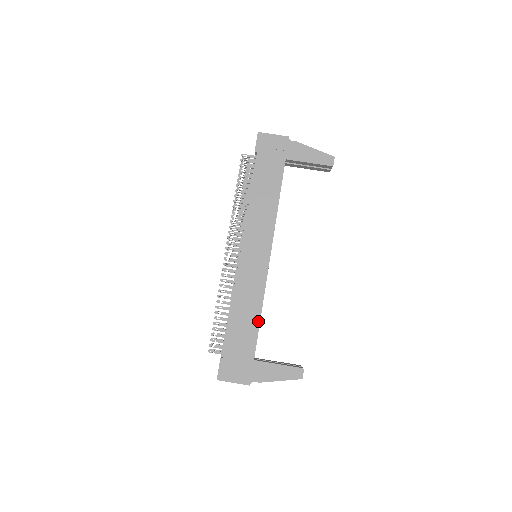
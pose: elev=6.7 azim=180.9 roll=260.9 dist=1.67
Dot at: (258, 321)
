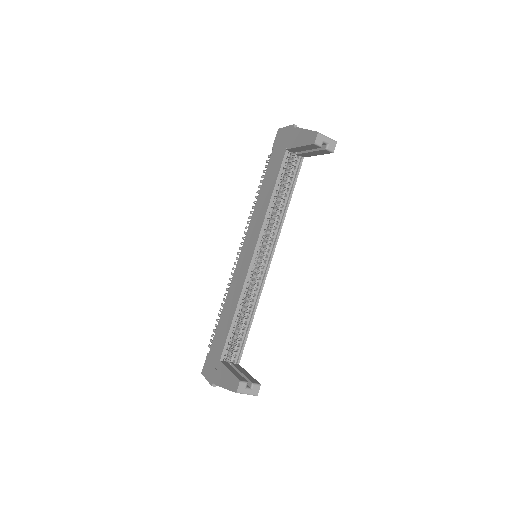
Dot at: (231, 321)
